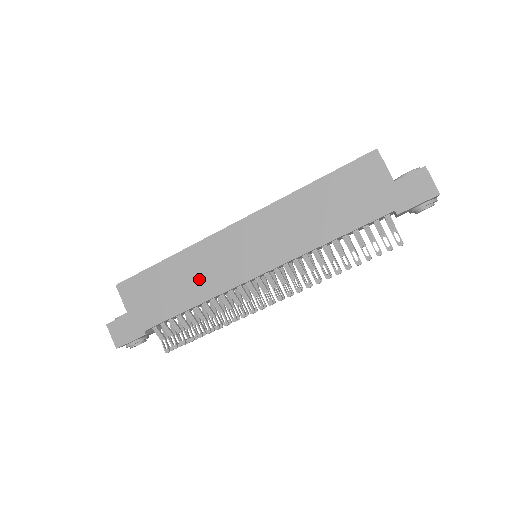
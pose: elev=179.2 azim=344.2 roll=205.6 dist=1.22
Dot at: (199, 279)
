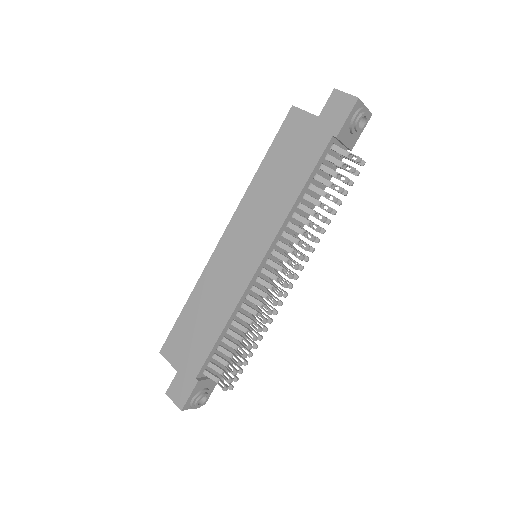
Dot at: (217, 301)
